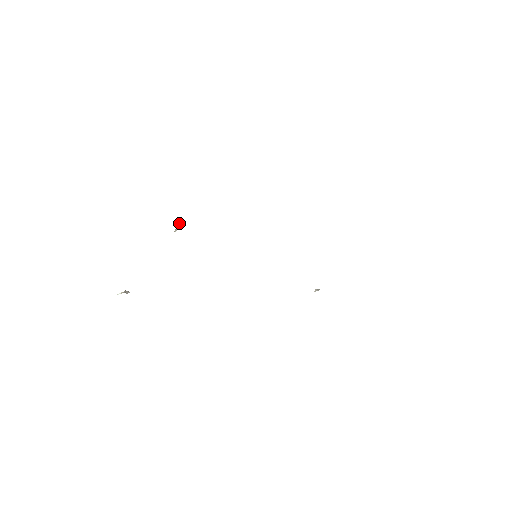
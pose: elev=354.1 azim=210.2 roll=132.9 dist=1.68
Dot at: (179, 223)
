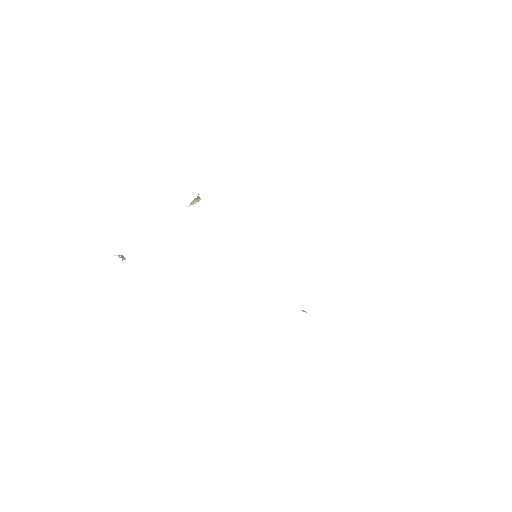
Dot at: (196, 198)
